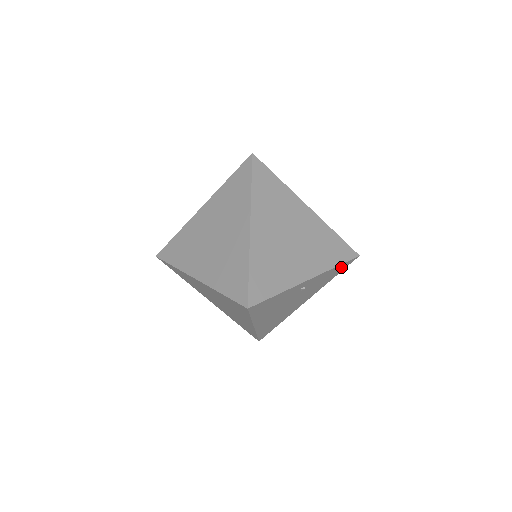
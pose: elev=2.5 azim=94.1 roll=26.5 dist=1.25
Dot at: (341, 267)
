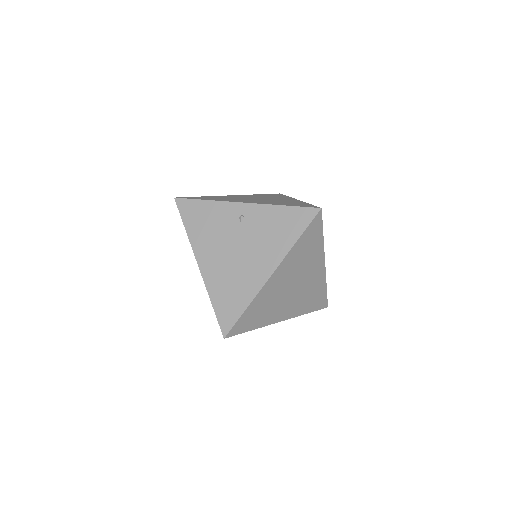
Dot at: (297, 216)
